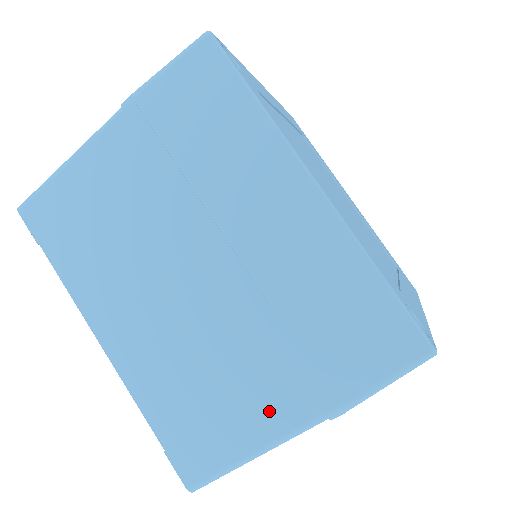
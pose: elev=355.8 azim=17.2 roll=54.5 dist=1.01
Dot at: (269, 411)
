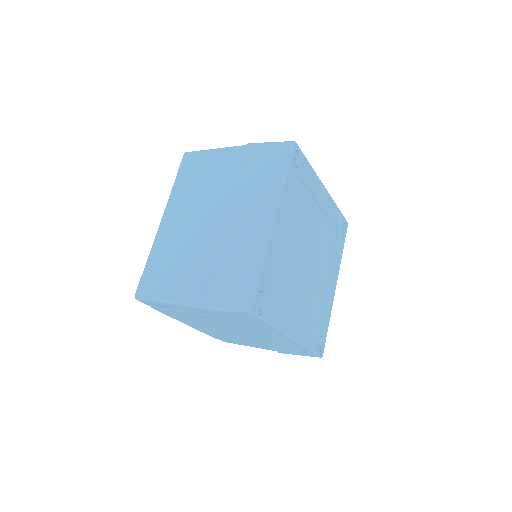
Dot at: (185, 287)
